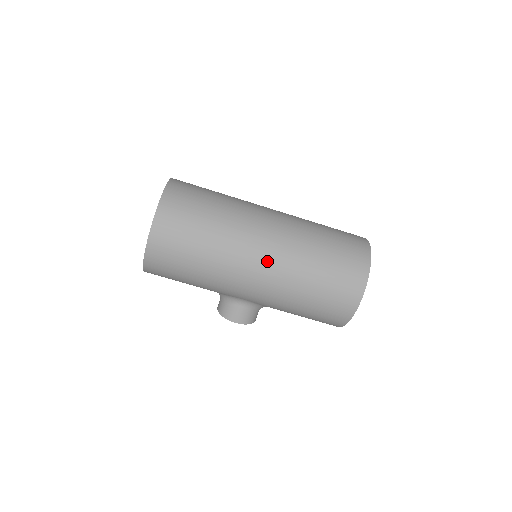
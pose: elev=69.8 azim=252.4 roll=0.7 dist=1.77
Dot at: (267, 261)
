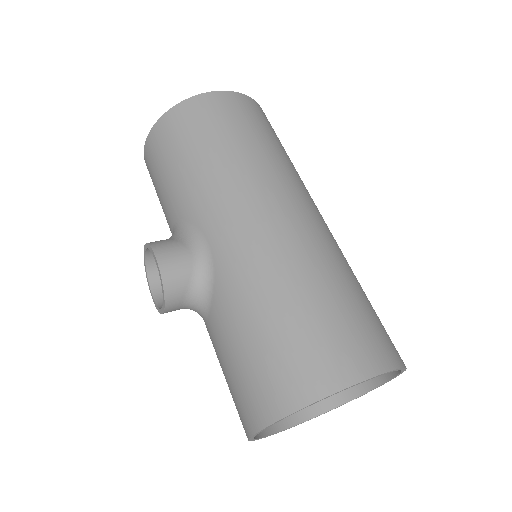
Dot at: (302, 217)
